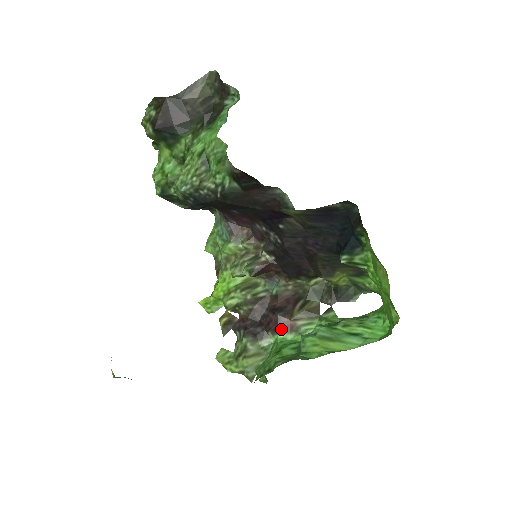
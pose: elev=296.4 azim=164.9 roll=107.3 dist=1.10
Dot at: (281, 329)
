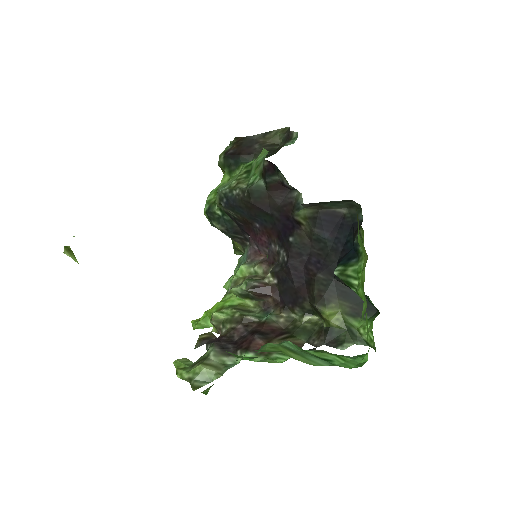
Dot at: (252, 349)
